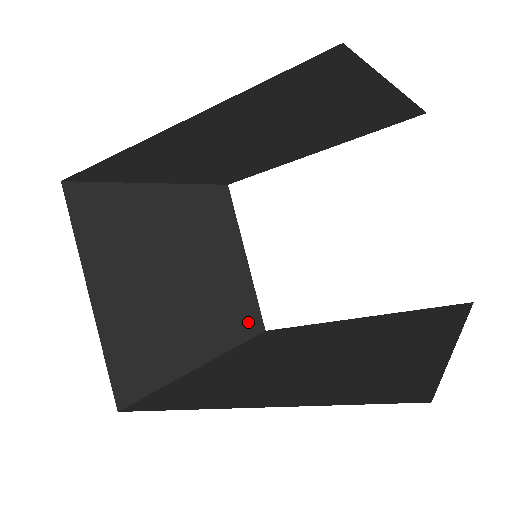
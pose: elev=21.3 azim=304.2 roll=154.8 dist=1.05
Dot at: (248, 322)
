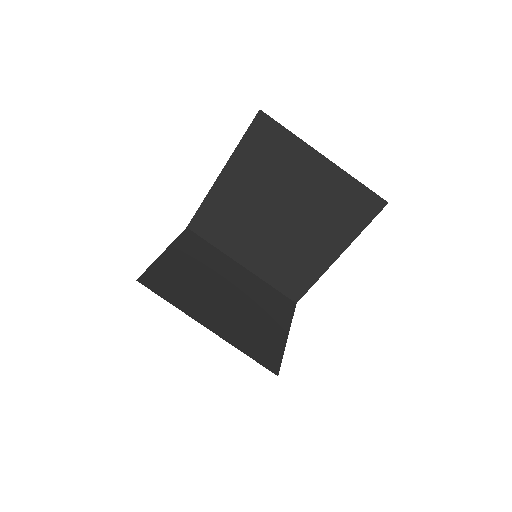
Dot at: (262, 355)
